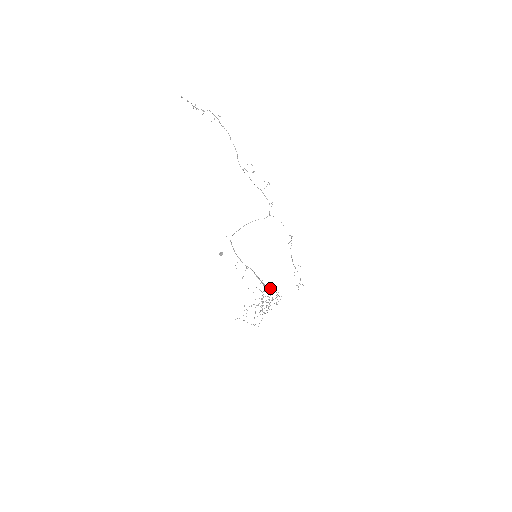
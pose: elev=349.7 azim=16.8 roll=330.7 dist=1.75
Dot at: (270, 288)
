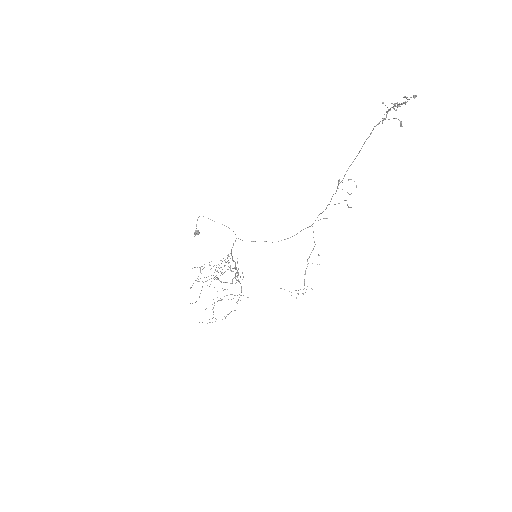
Dot at: occluded
